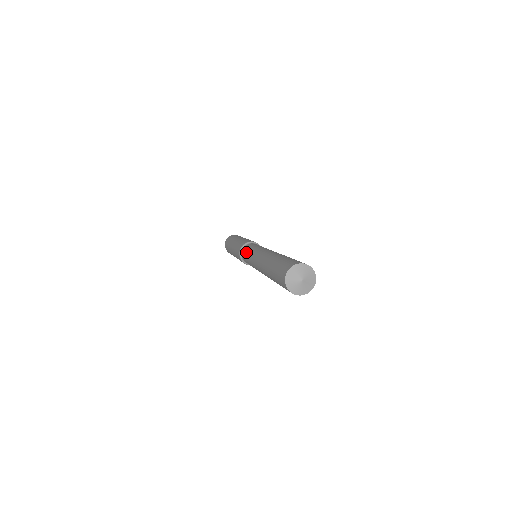
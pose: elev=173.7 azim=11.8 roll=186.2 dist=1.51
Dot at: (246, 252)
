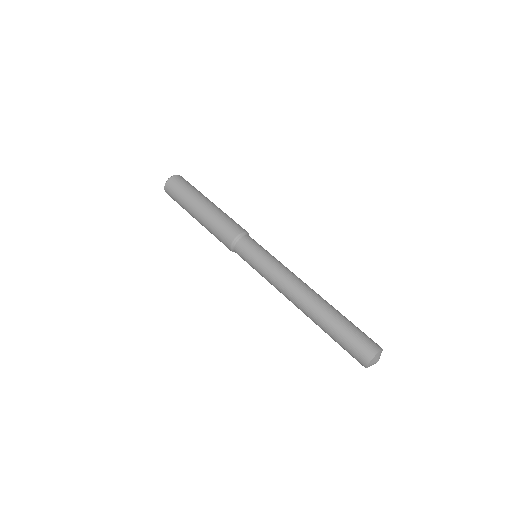
Dot at: occluded
